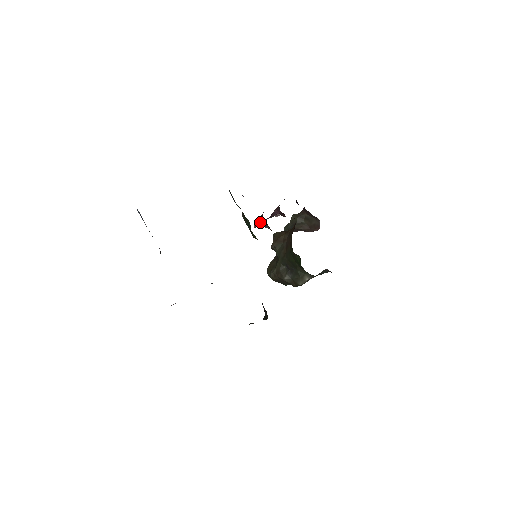
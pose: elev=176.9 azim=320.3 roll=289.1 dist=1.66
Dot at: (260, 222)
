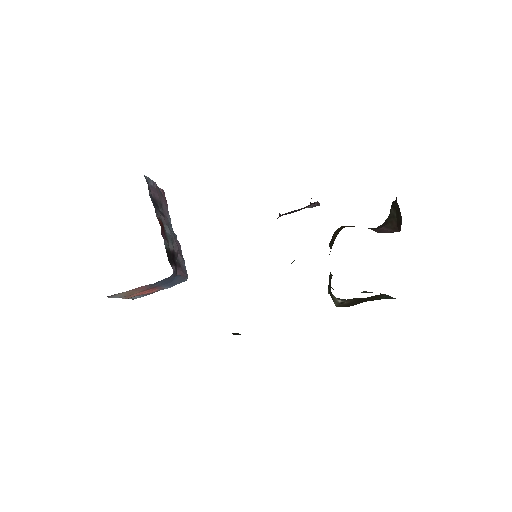
Dot at: occluded
